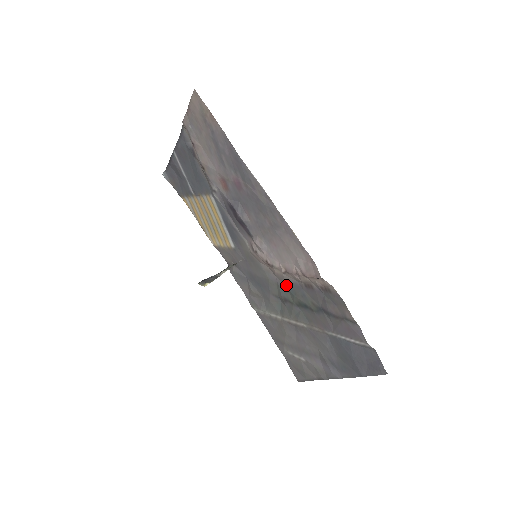
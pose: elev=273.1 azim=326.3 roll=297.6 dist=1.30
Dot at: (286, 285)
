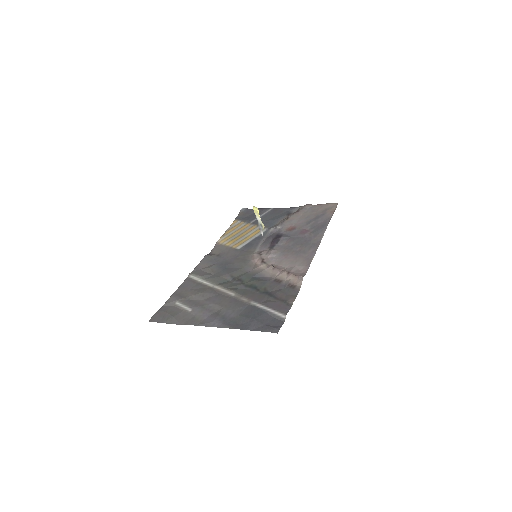
Dot at: (255, 275)
